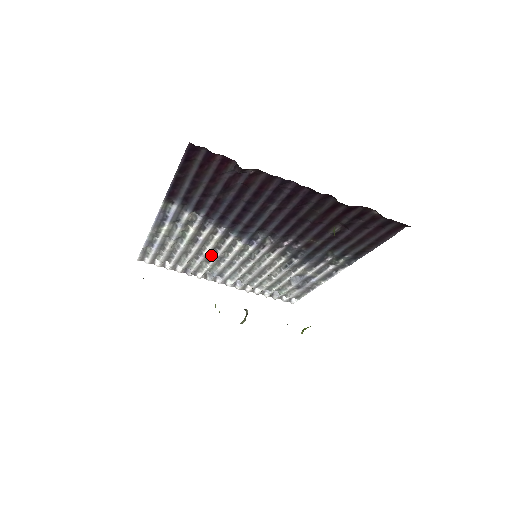
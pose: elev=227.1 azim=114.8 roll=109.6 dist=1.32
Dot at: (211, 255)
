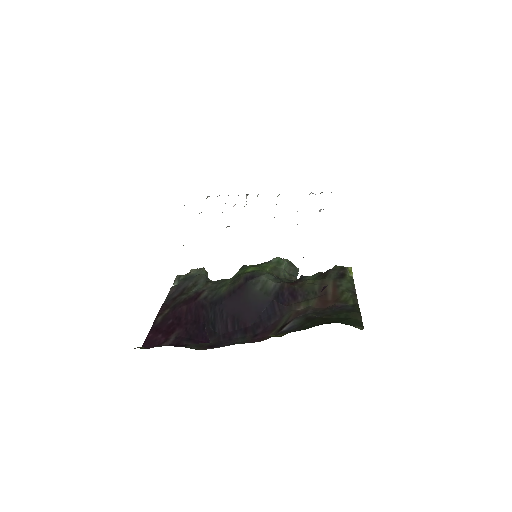
Dot at: occluded
